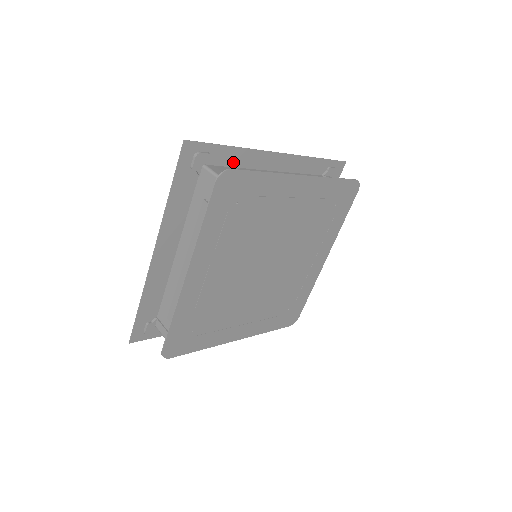
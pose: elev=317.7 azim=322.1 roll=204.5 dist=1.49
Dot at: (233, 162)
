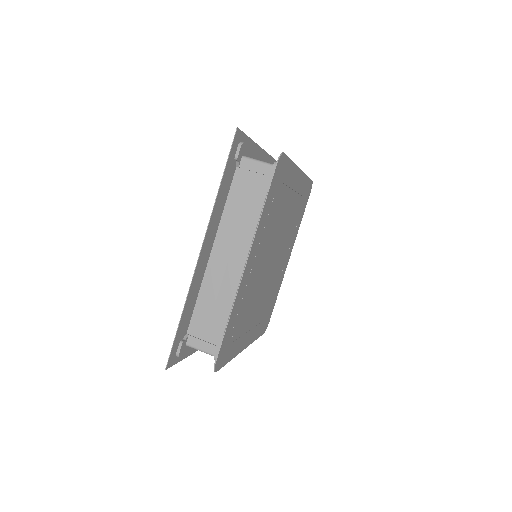
Dot at: occluded
